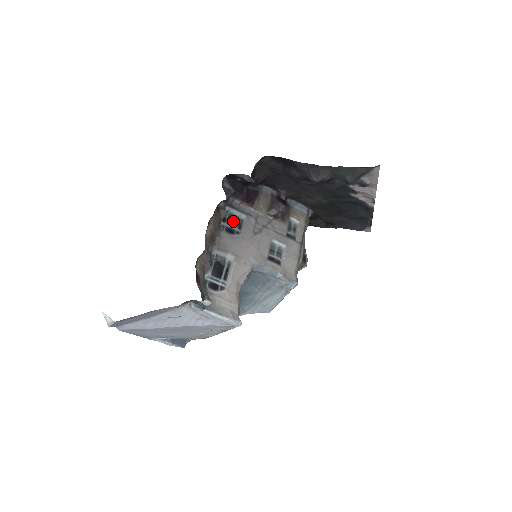
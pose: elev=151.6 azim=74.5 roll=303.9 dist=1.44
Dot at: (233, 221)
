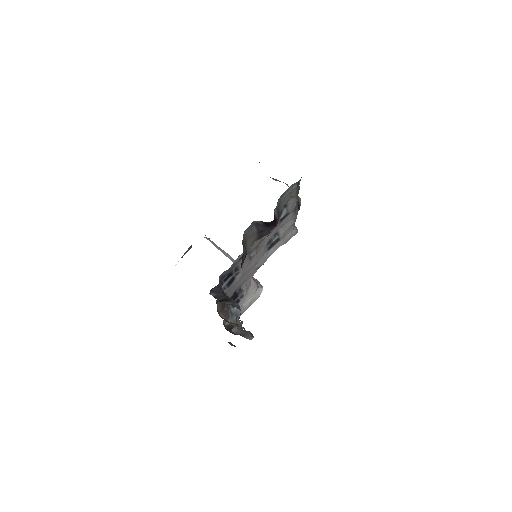
Dot at: occluded
